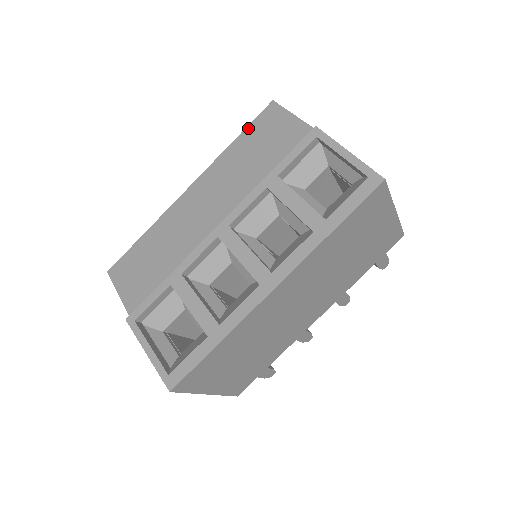
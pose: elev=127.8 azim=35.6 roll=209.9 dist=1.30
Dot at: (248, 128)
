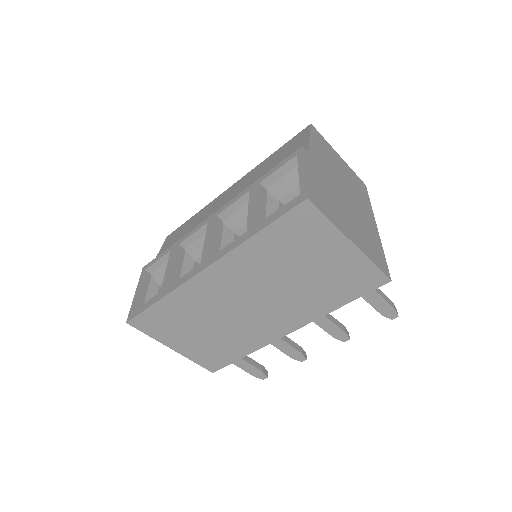
Dot at: (284, 145)
